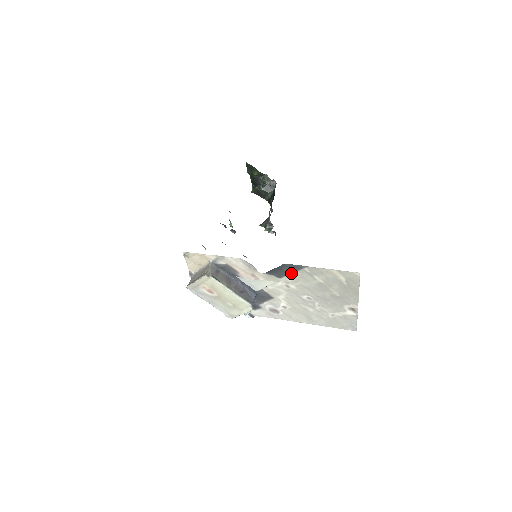
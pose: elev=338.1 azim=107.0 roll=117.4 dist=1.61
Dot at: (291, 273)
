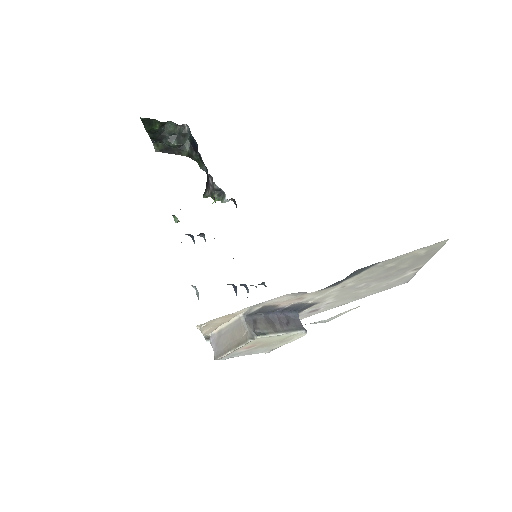
Dot at: (355, 275)
